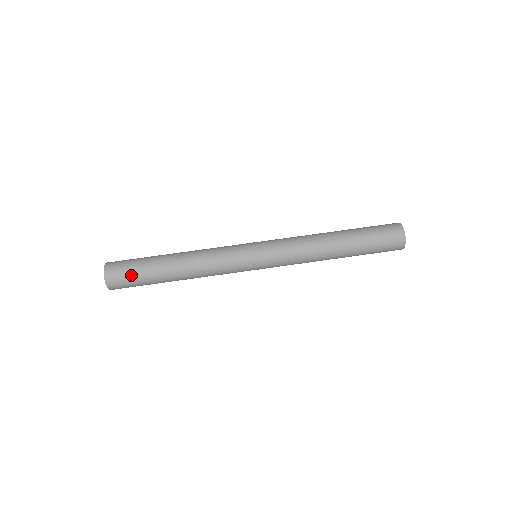
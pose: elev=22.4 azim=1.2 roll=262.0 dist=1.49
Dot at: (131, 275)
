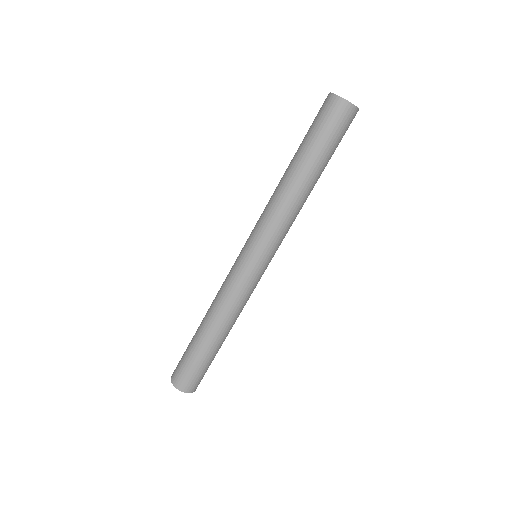
Dot at: (185, 364)
